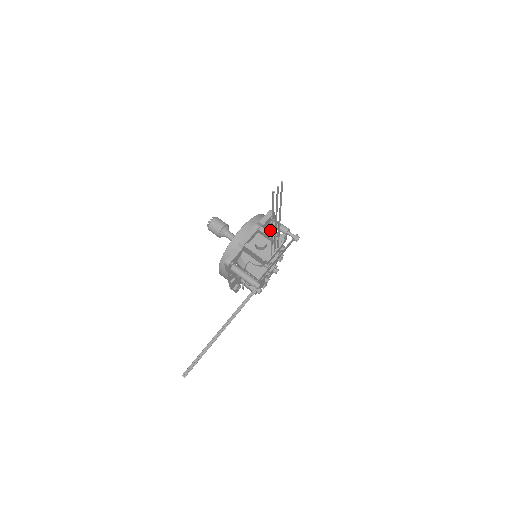
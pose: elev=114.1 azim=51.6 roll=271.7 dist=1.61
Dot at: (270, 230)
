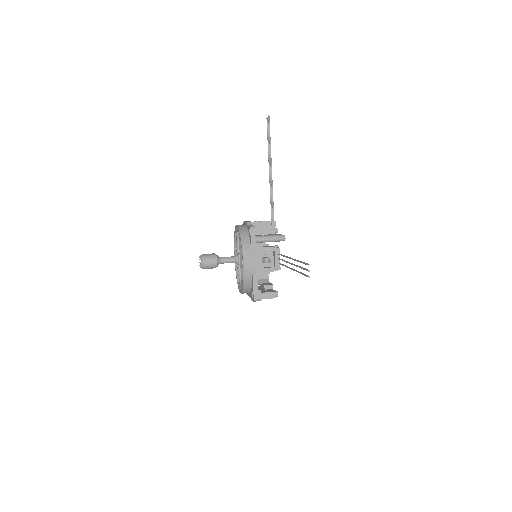
Dot at: occluded
